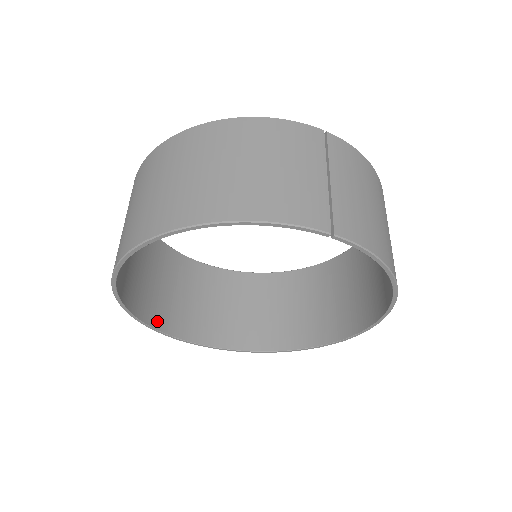
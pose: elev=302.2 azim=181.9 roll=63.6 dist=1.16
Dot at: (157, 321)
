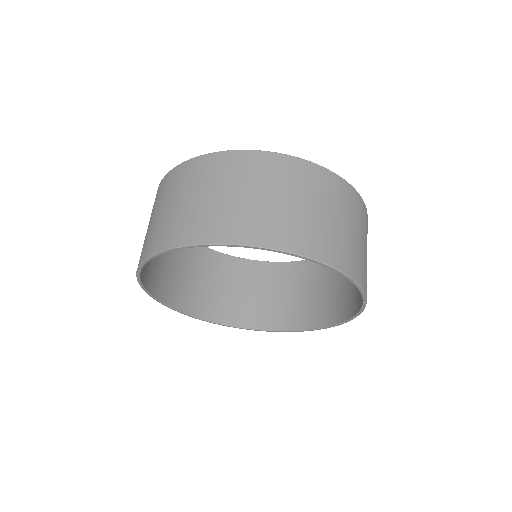
Dot at: occluded
